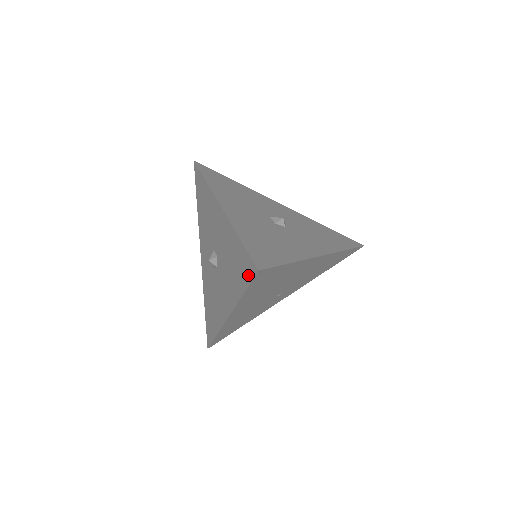
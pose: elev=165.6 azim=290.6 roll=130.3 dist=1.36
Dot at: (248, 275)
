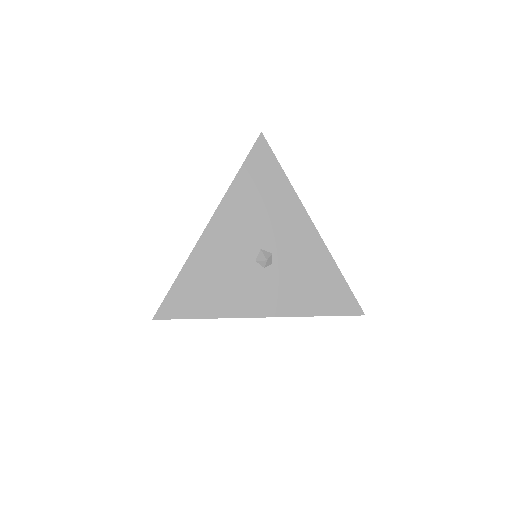
Dot at: occluded
